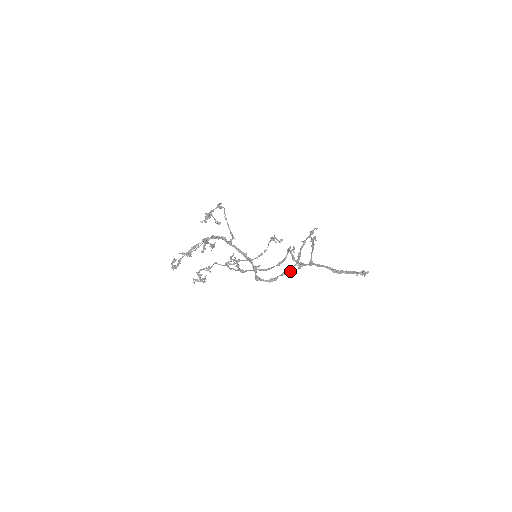
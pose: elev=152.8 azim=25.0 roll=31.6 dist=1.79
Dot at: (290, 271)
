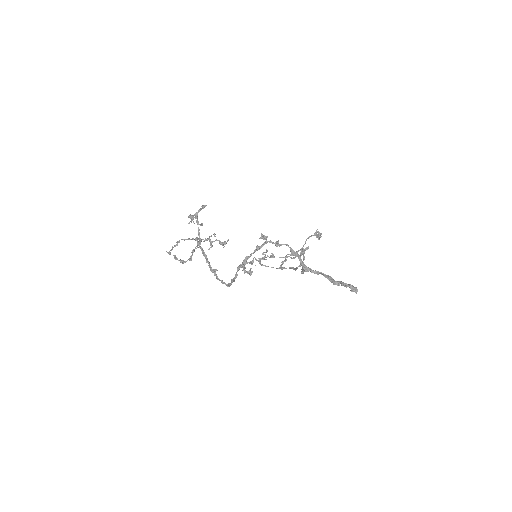
Dot at: (234, 278)
